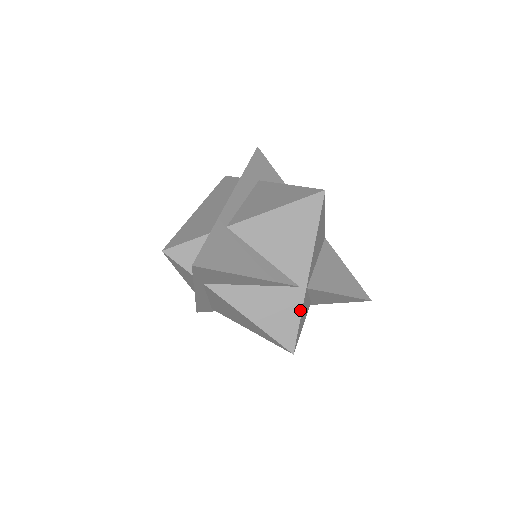
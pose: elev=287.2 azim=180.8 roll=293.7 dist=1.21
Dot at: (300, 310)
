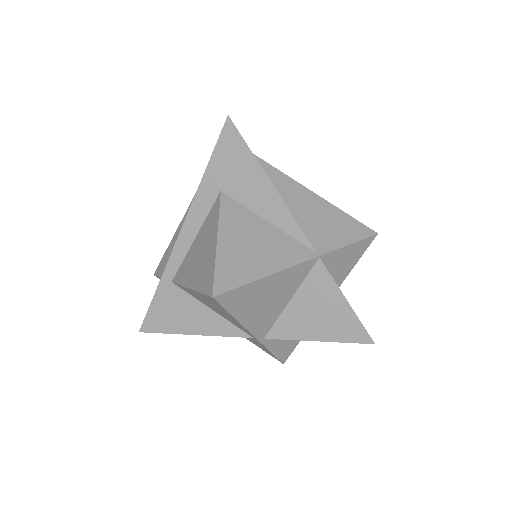
Dot at: (266, 349)
